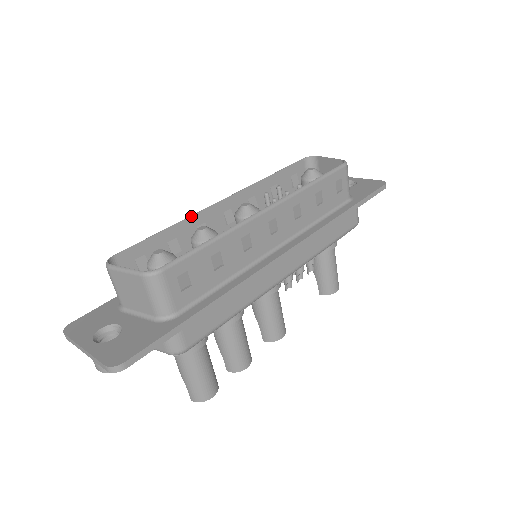
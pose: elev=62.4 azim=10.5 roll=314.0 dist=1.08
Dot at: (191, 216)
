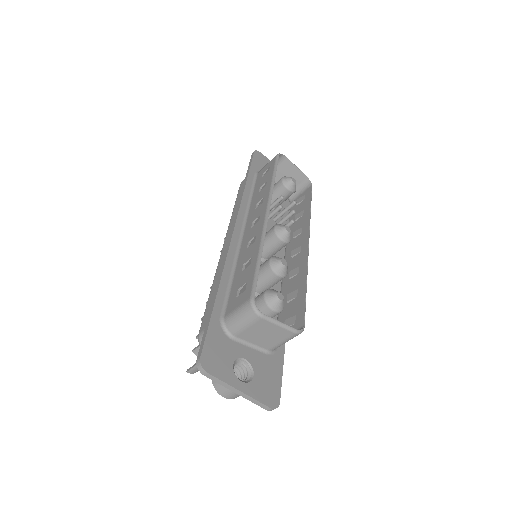
Dot at: (264, 238)
